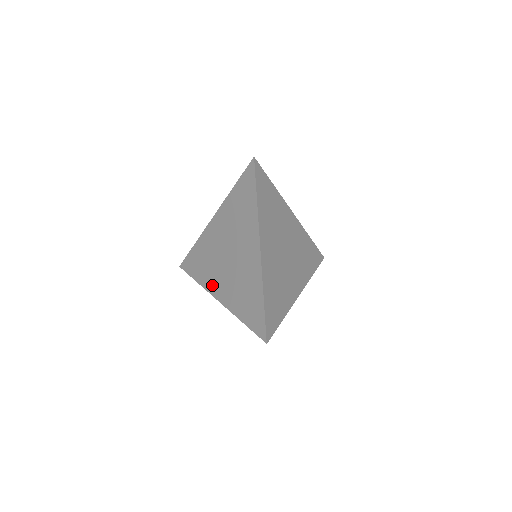
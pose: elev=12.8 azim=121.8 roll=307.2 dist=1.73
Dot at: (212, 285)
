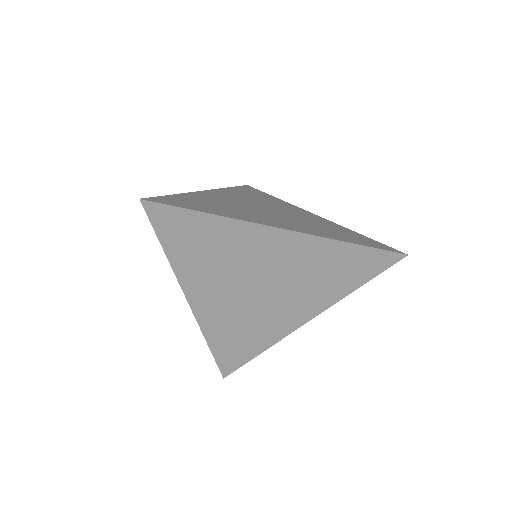
Dot at: occluded
